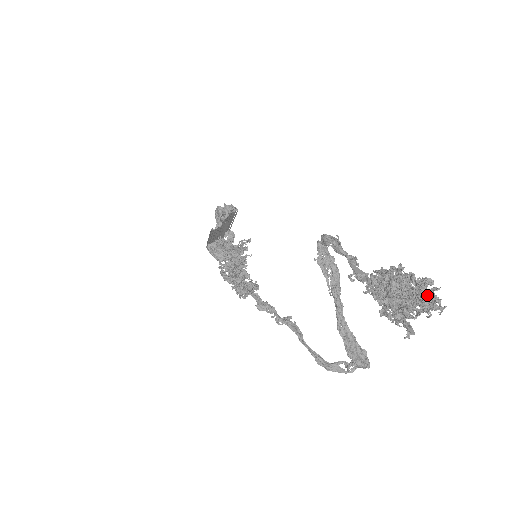
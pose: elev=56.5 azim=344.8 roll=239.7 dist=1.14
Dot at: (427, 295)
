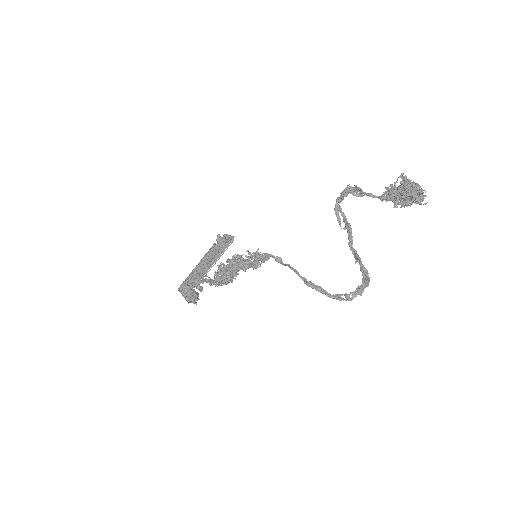
Dot at: occluded
